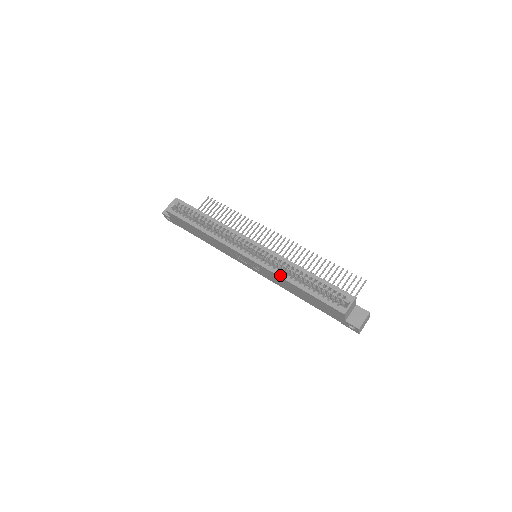
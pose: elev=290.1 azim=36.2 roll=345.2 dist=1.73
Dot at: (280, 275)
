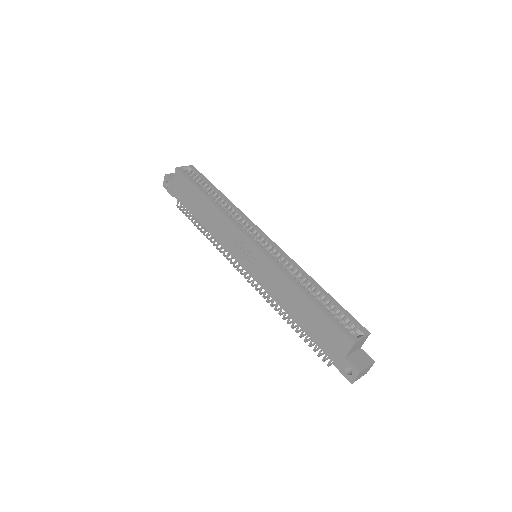
Dot at: (288, 275)
